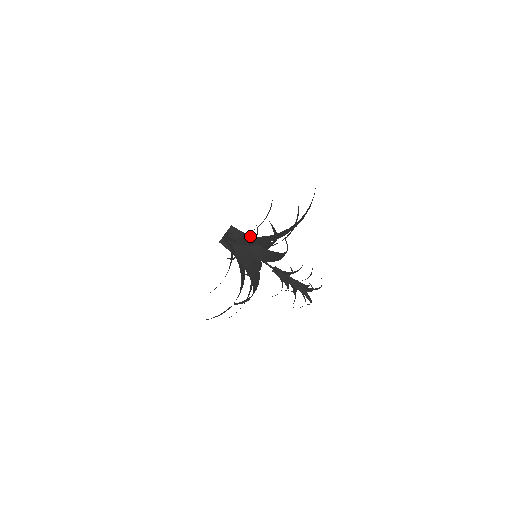
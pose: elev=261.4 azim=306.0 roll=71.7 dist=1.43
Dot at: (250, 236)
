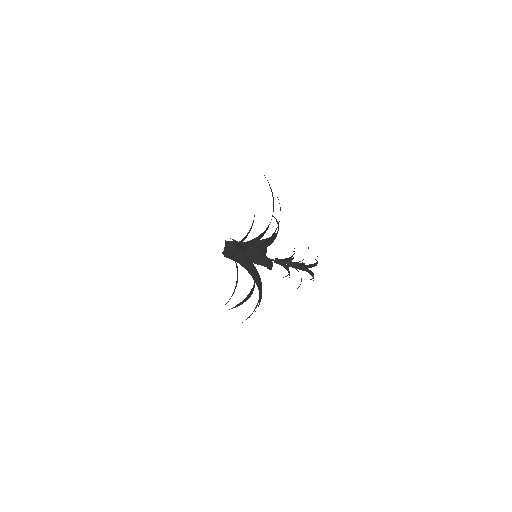
Dot at: occluded
